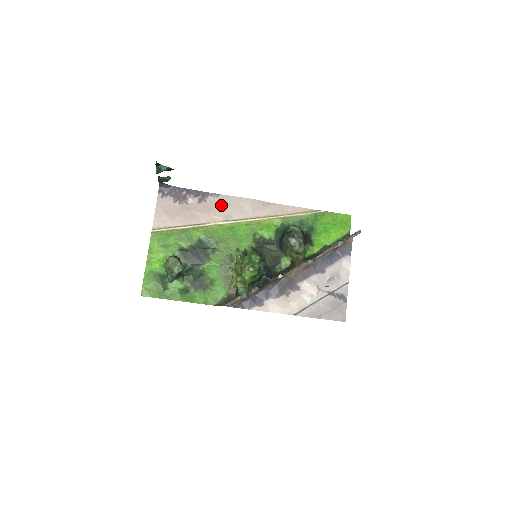
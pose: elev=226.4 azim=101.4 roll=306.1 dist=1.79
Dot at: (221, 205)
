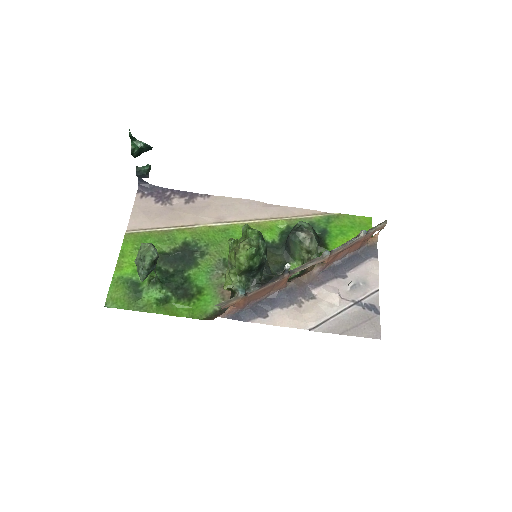
Dot at: (212, 206)
